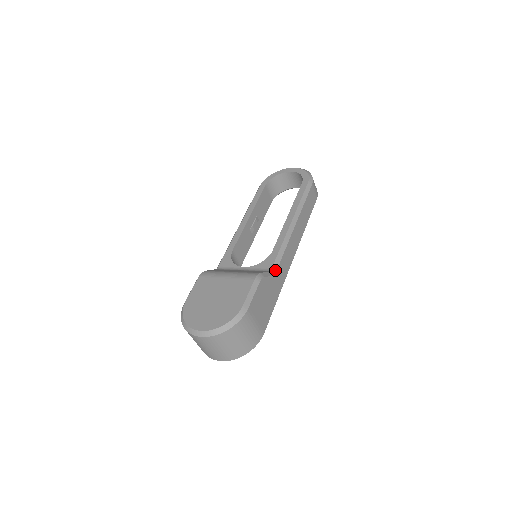
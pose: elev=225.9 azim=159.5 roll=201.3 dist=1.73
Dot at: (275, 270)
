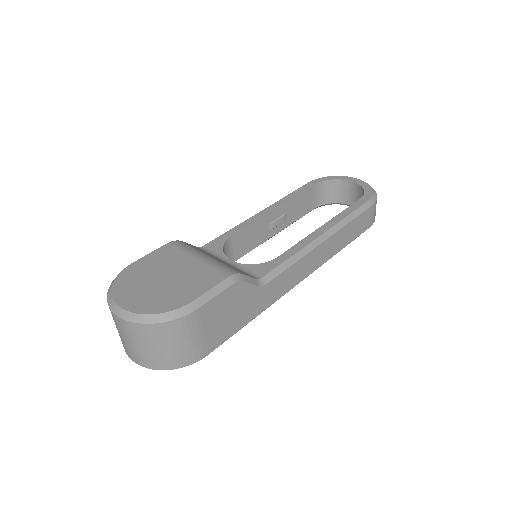
Dot at: (266, 281)
